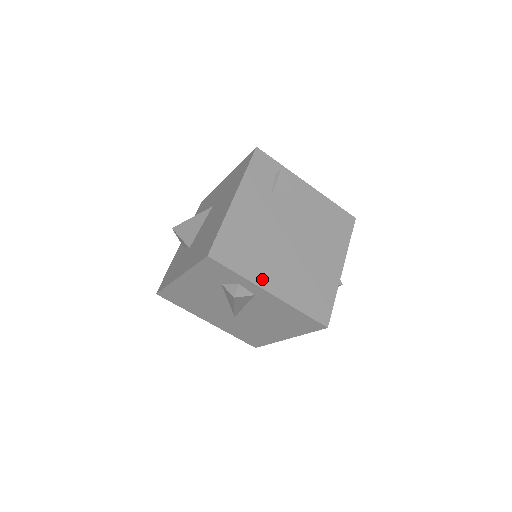
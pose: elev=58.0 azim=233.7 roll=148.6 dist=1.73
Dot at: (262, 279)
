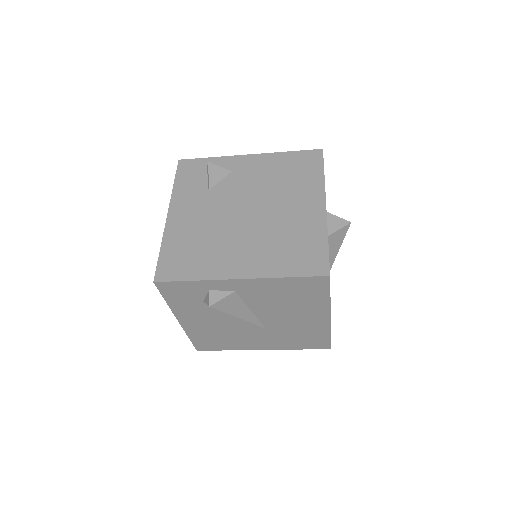
Dot at: (223, 270)
